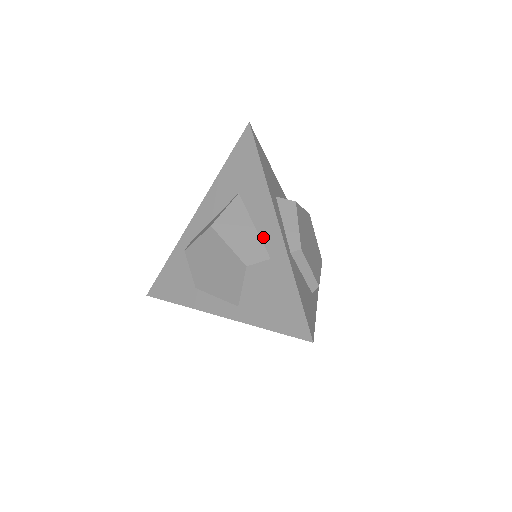
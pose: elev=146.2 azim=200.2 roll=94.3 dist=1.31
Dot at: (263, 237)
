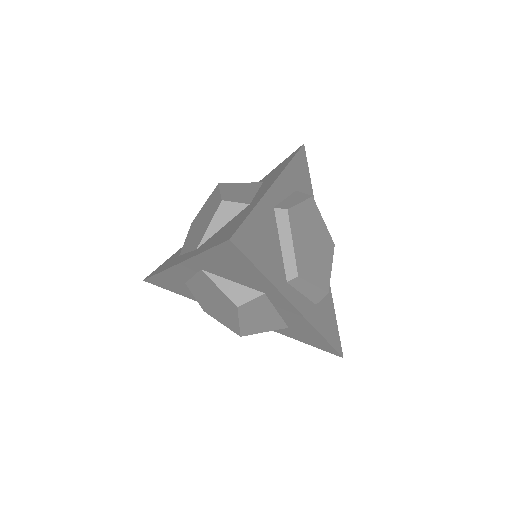
Dot at: (257, 195)
